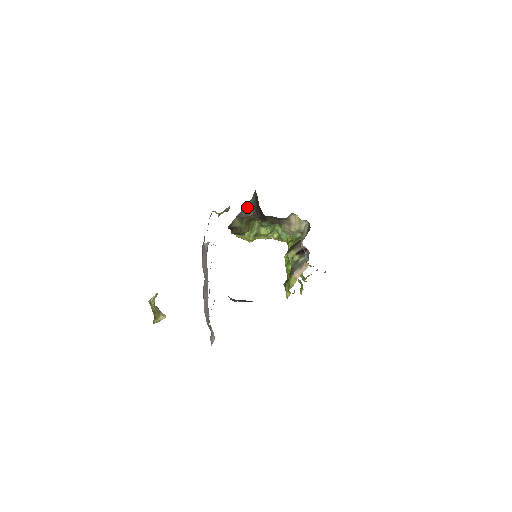
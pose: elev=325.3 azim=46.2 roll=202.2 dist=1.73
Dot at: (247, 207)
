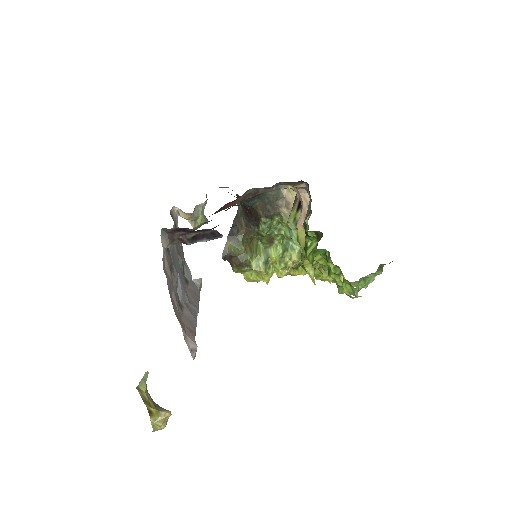
Dot at: (236, 221)
